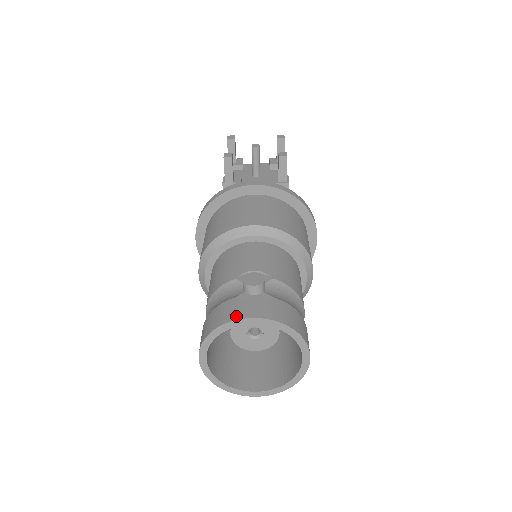
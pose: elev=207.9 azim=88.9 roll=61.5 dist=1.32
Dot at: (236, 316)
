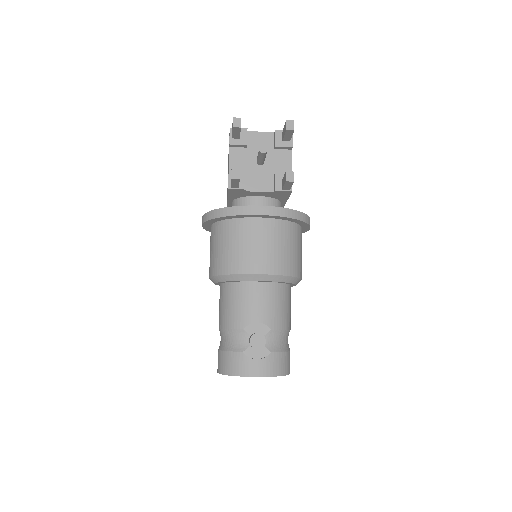
Dot at: (245, 373)
